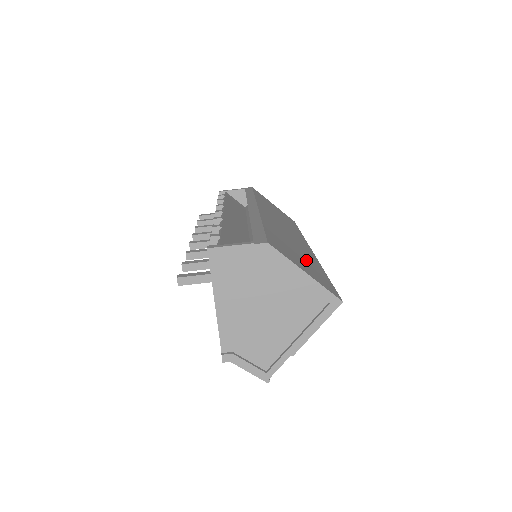
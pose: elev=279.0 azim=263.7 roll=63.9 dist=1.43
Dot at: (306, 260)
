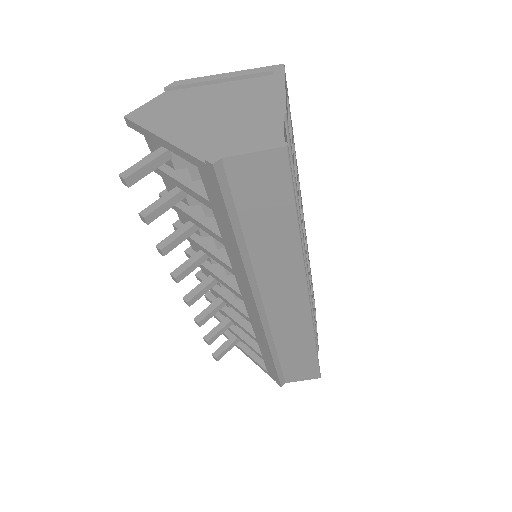
Dot at: occluded
